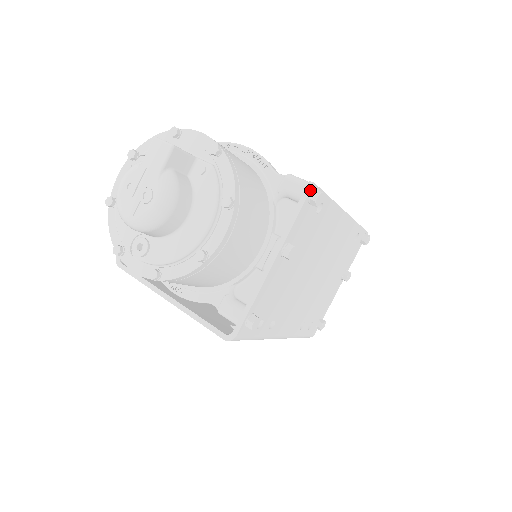
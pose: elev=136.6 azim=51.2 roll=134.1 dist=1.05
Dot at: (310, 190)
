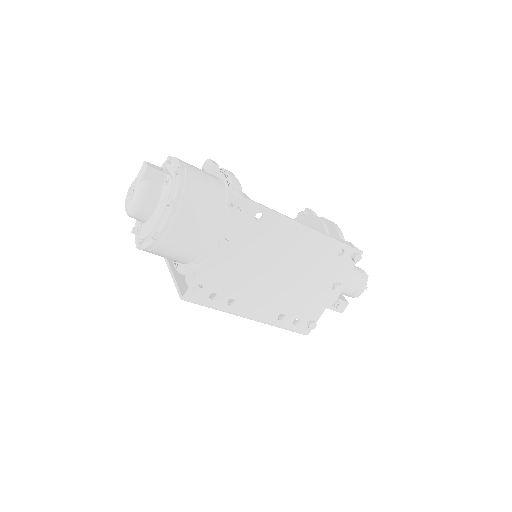
Dot at: (238, 201)
